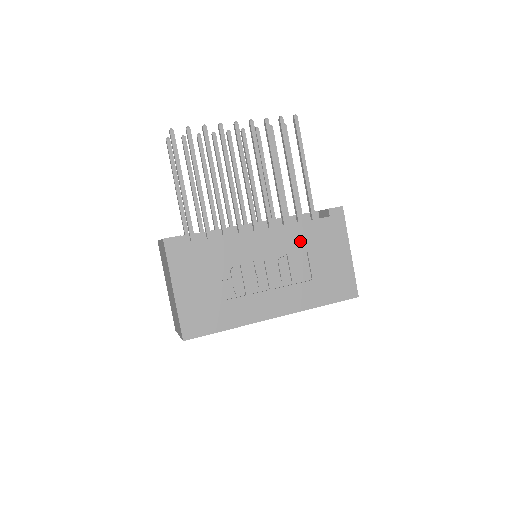
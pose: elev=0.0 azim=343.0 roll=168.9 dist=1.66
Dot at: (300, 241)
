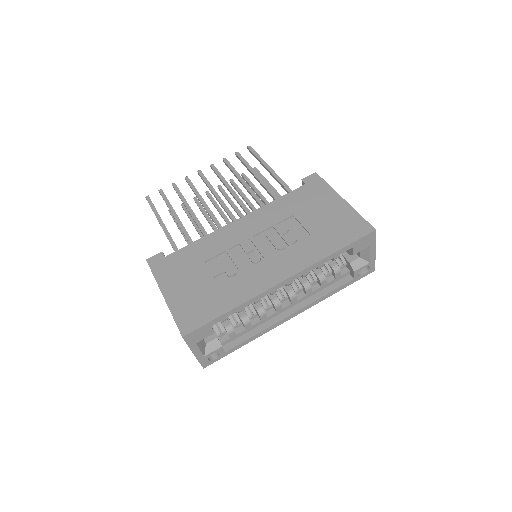
Dot at: (283, 212)
